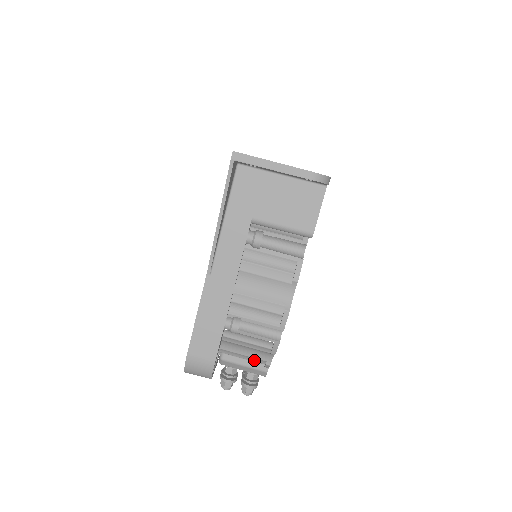
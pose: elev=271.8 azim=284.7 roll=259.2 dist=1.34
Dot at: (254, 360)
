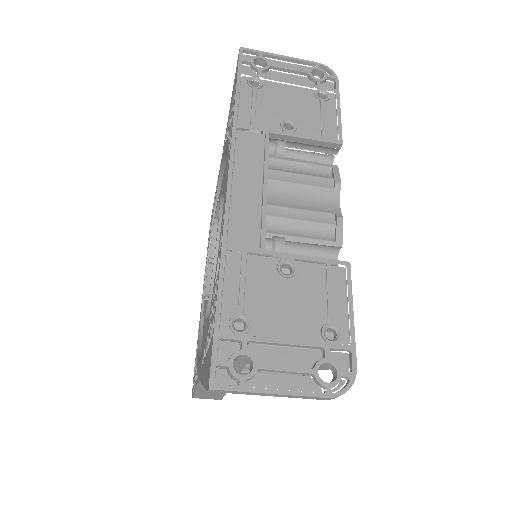
Dot at: occluded
